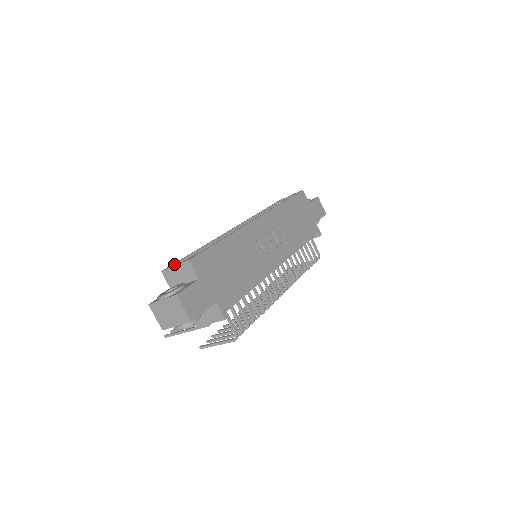
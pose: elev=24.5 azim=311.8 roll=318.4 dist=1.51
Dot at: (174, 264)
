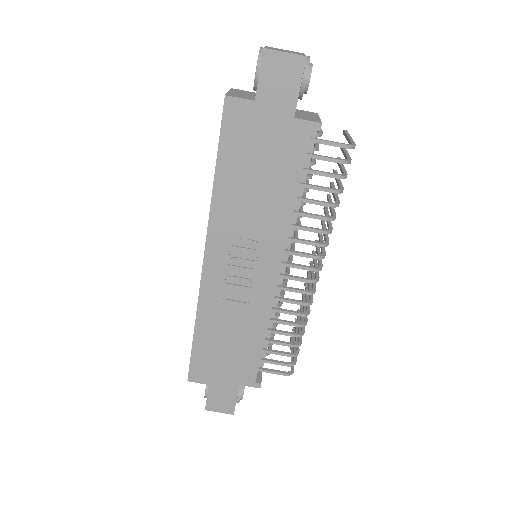
Dot at: occluded
